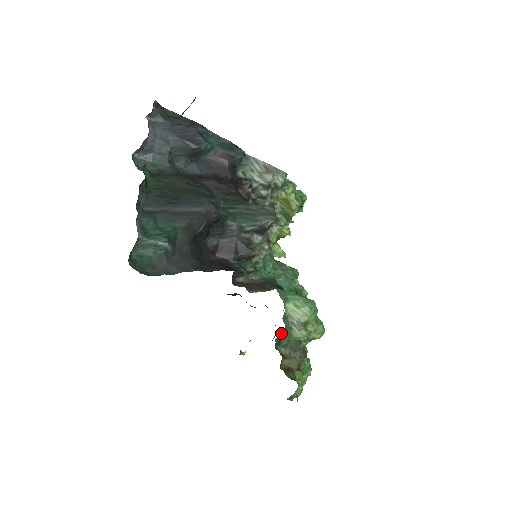
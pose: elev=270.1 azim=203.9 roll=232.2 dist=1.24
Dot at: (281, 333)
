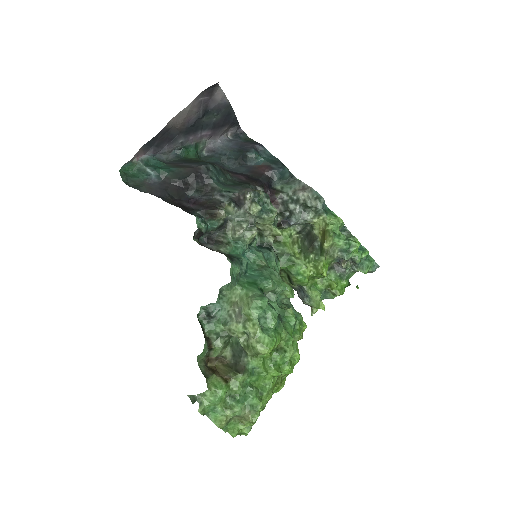
Dot at: (211, 306)
